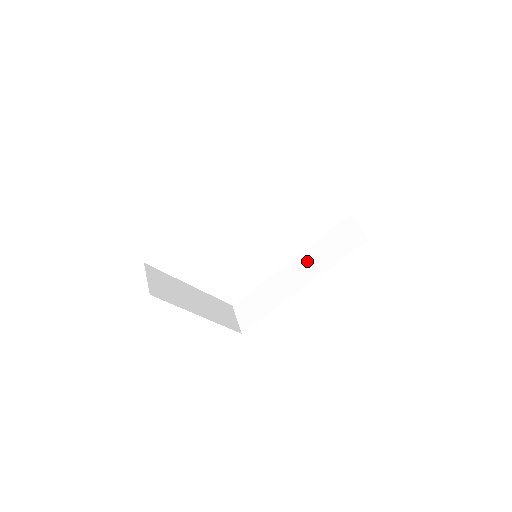
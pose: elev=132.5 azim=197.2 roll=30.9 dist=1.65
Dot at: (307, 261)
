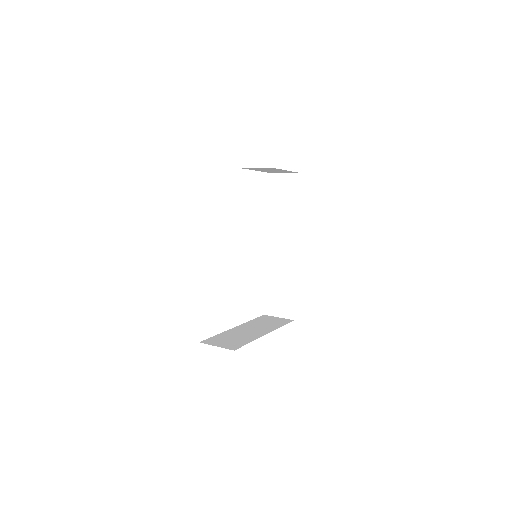
Dot at: (279, 230)
